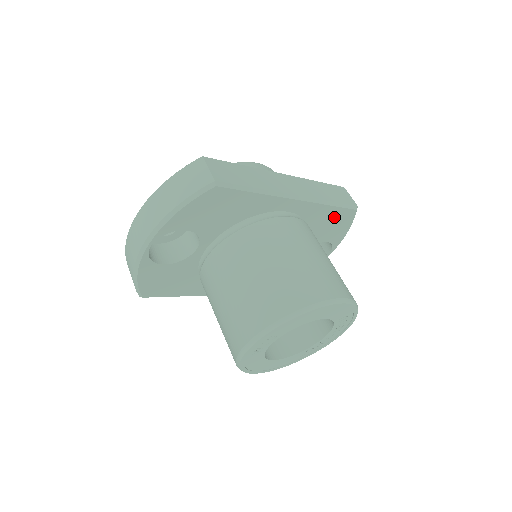
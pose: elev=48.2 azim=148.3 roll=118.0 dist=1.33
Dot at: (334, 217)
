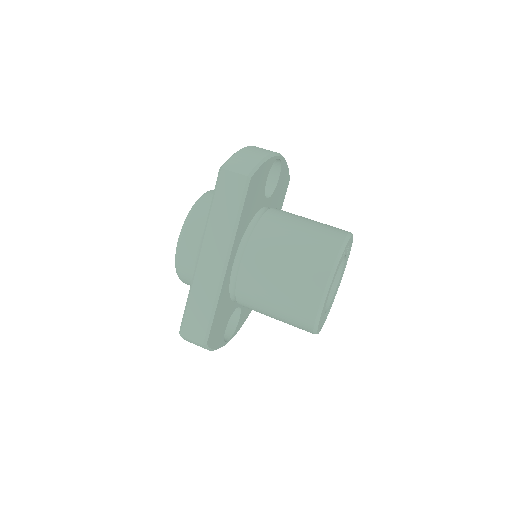
Dot at: (249, 200)
